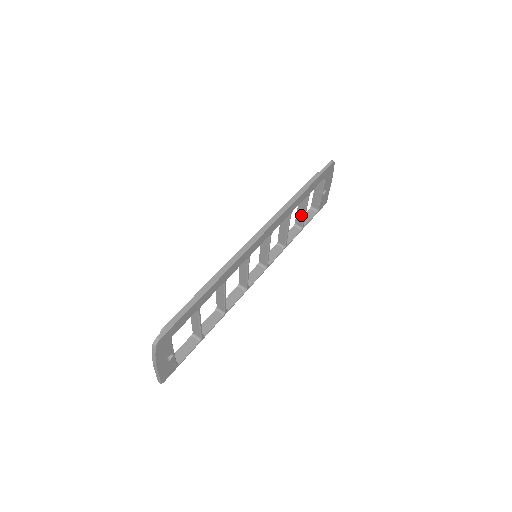
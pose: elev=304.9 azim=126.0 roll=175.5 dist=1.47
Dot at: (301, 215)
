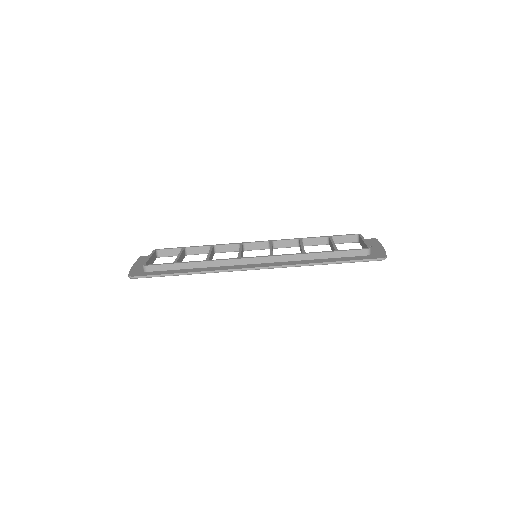
Dot at: (331, 246)
